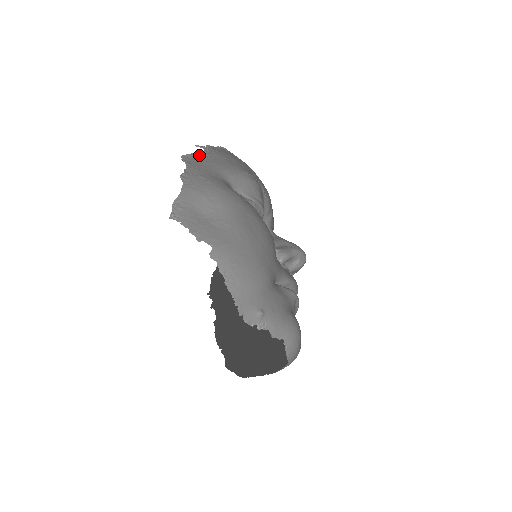
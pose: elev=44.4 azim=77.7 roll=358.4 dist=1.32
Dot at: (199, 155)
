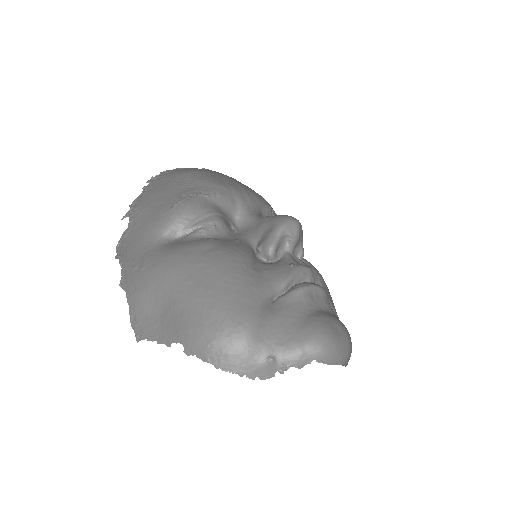
Dot at: (127, 233)
